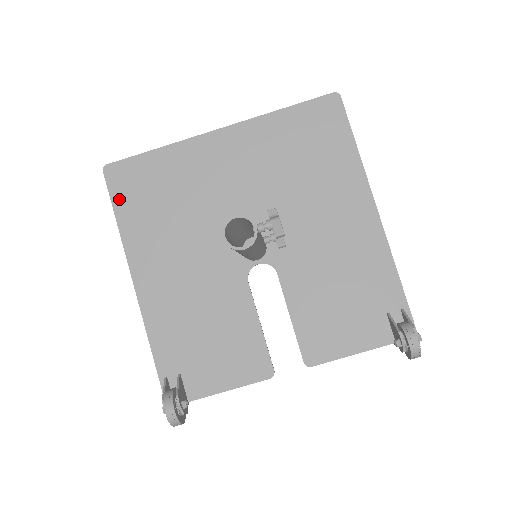
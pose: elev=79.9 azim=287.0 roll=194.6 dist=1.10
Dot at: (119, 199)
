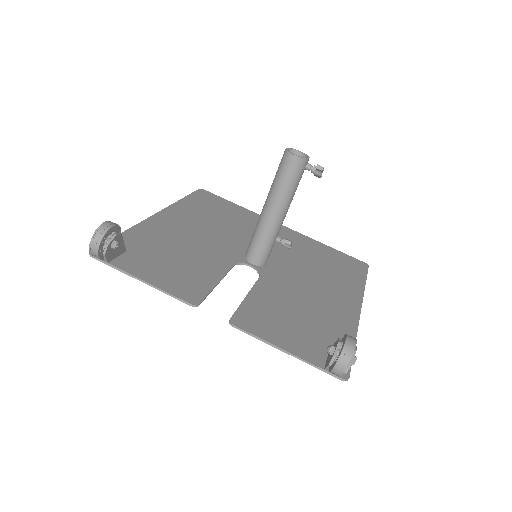
Dot at: (195, 197)
